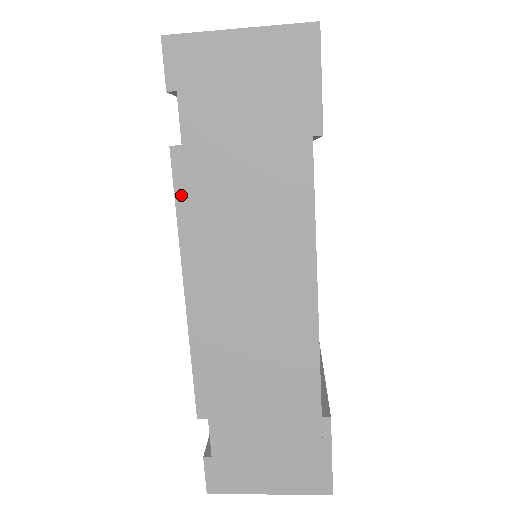
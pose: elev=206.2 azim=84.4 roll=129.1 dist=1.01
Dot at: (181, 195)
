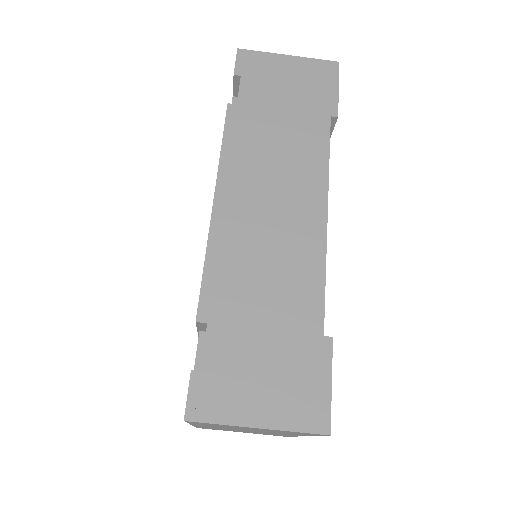
Dot at: (229, 133)
